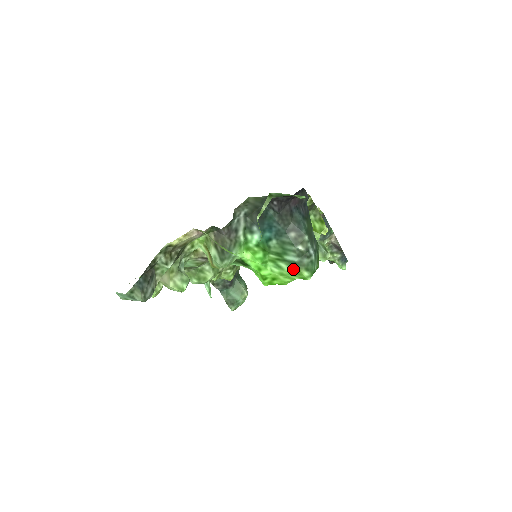
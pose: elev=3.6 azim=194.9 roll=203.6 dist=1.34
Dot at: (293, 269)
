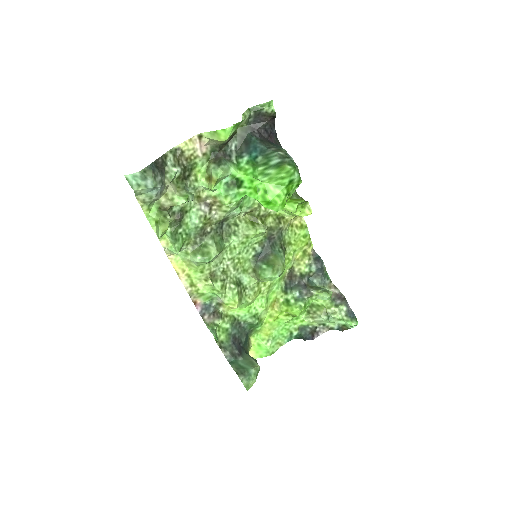
Dot at: (278, 169)
